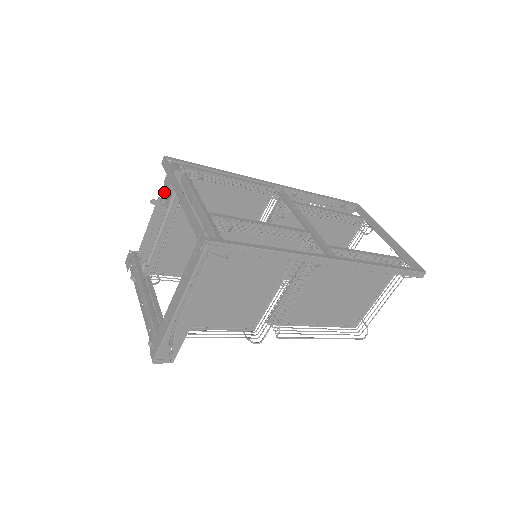
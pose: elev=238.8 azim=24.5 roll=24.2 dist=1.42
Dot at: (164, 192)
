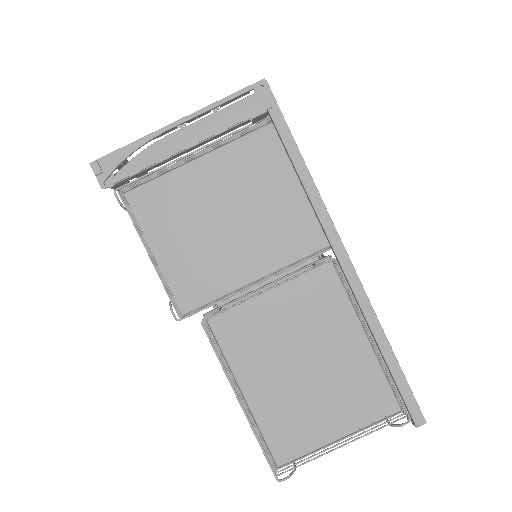
Dot at: occluded
